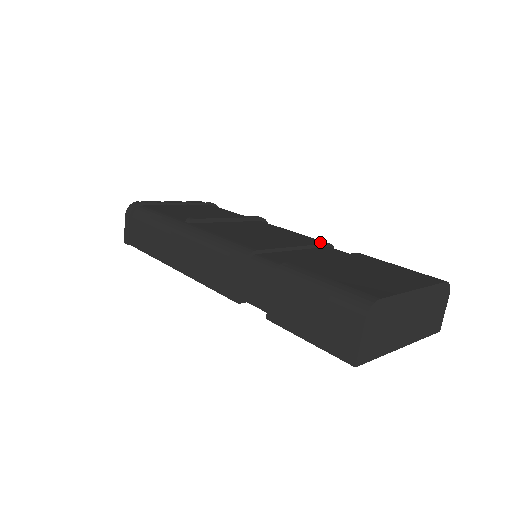
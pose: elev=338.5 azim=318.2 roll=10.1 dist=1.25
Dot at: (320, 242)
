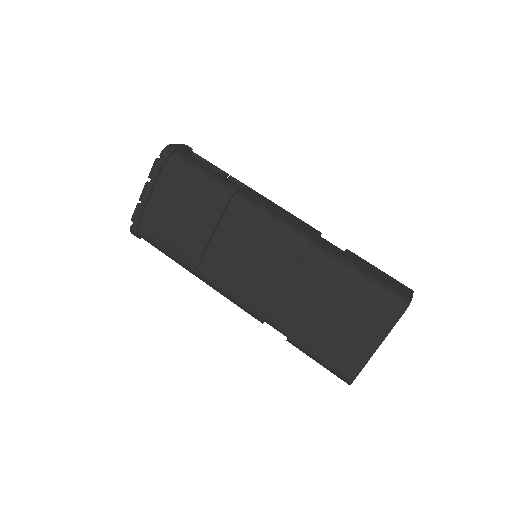
Dot at: (298, 252)
